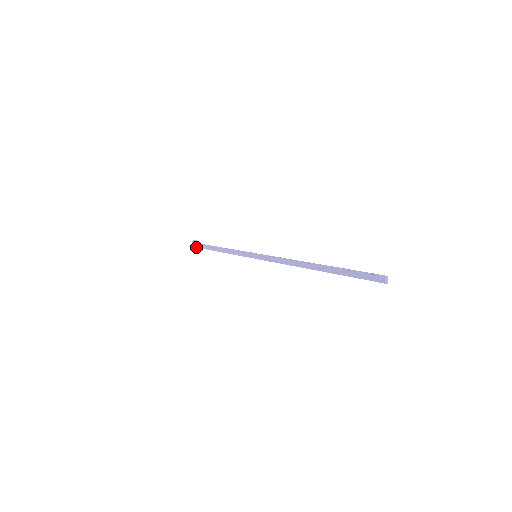
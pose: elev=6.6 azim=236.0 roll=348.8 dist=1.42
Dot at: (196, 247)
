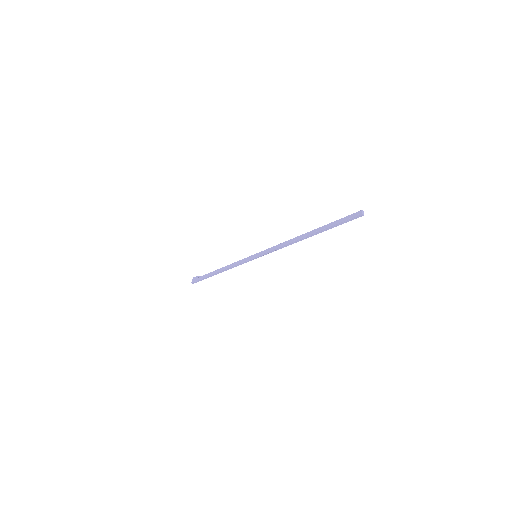
Dot at: (196, 281)
